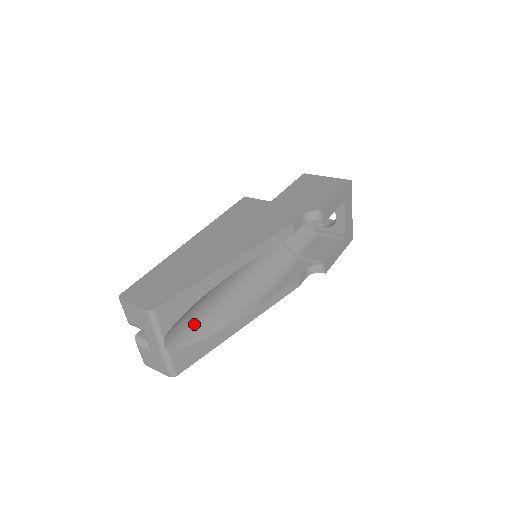
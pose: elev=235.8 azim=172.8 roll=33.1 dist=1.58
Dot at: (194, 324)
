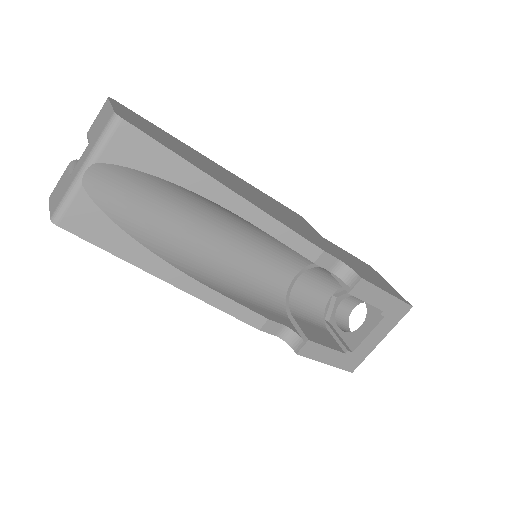
Dot at: (134, 207)
